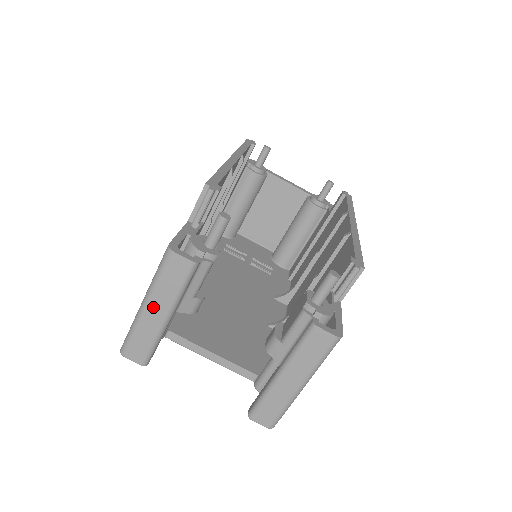
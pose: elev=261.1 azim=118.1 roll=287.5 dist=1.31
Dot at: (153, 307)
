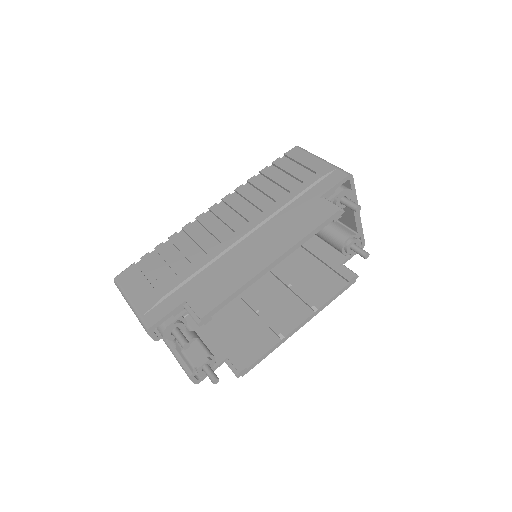
Dot at: occluded
